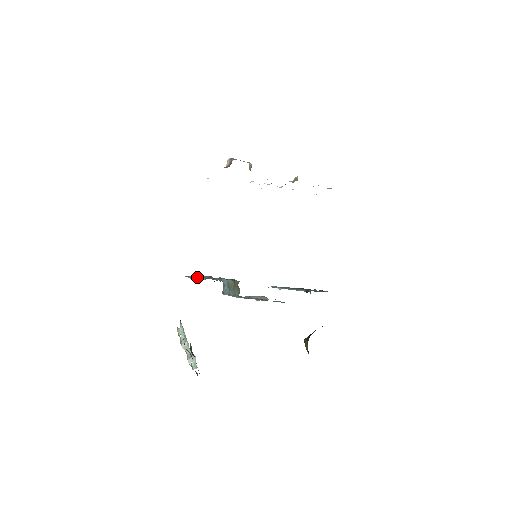
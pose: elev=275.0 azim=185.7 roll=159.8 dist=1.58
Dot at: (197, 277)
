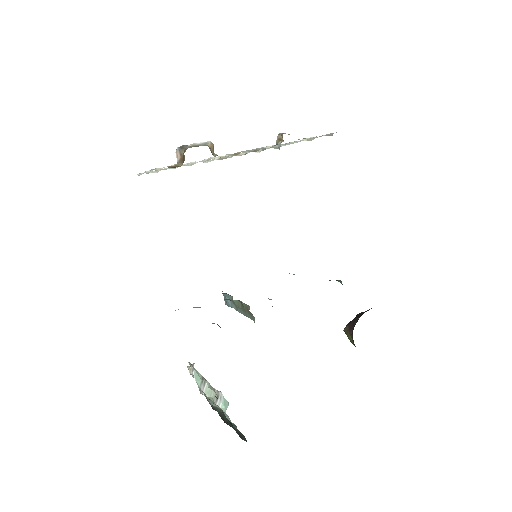
Dot at: occluded
